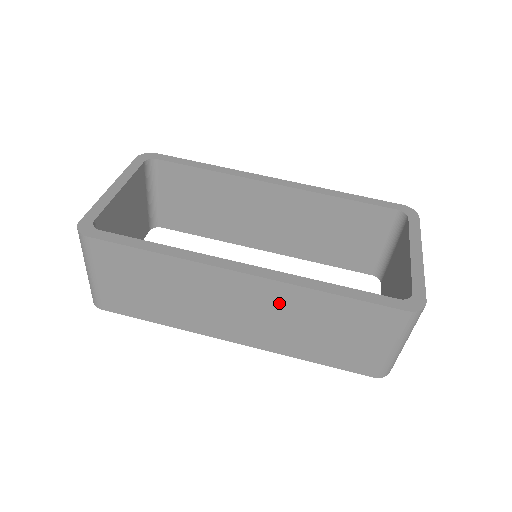
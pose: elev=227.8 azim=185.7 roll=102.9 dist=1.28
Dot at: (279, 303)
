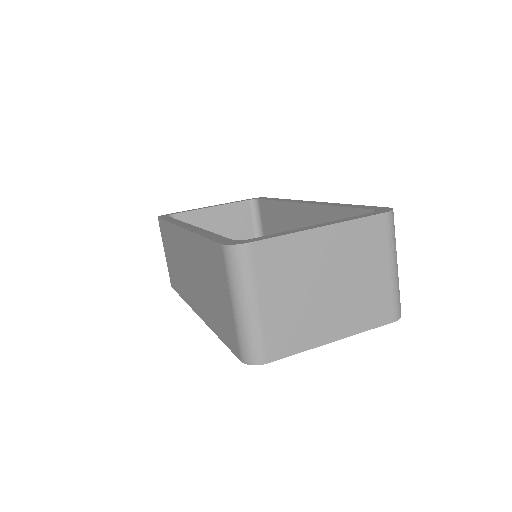
Dot at: (194, 257)
